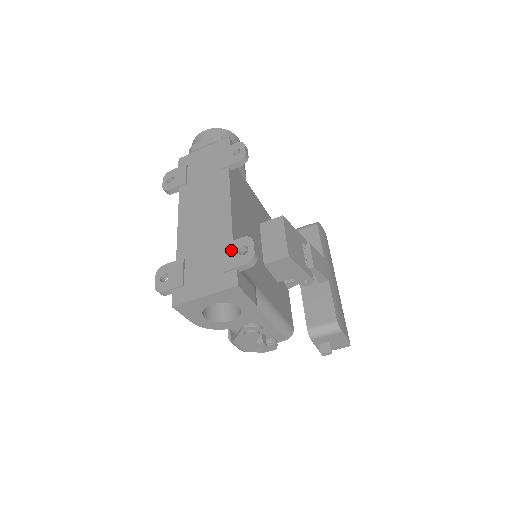
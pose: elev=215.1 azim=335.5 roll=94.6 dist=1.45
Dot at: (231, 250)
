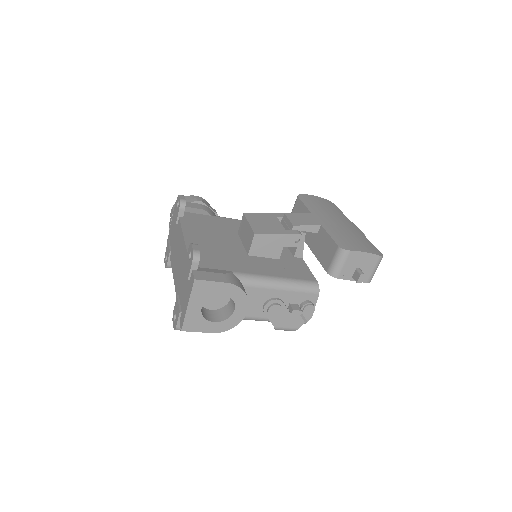
Dot at: (187, 262)
